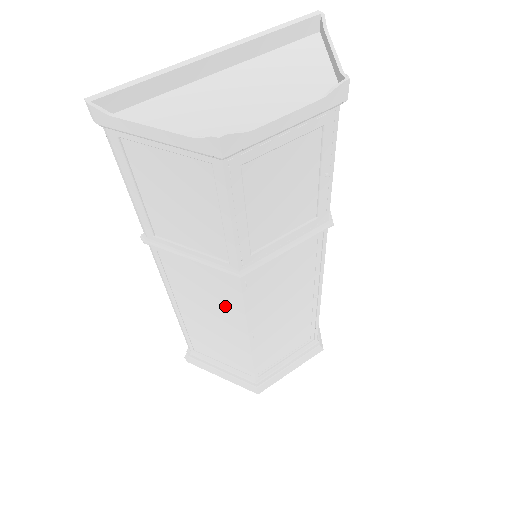
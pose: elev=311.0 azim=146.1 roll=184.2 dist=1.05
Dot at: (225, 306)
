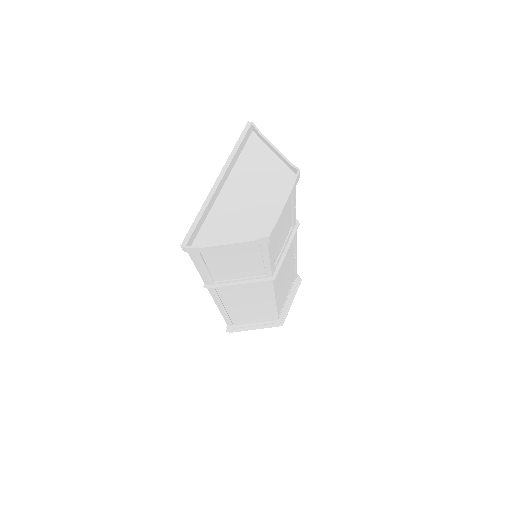
Dot at: (260, 294)
